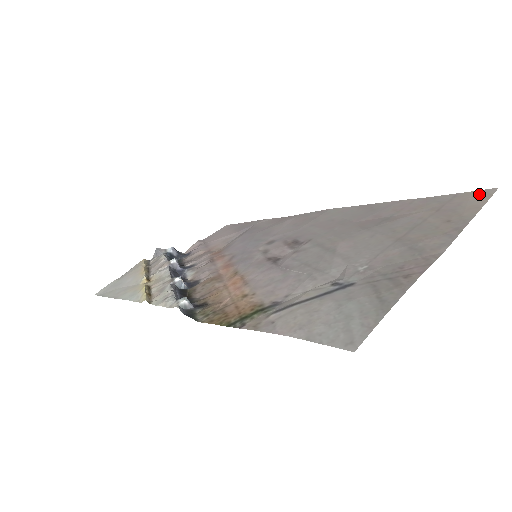
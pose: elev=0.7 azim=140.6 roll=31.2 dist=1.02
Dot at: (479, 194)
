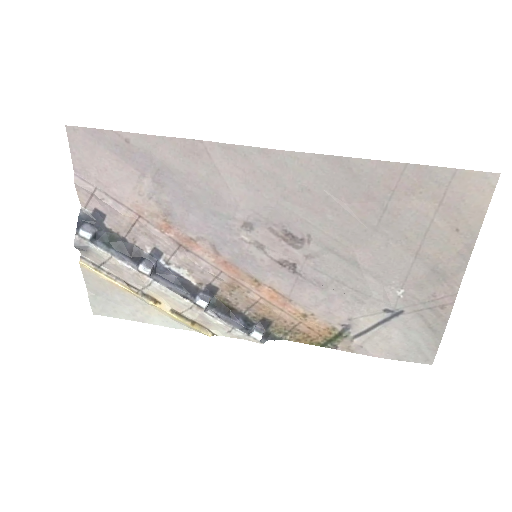
Dot at: (481, 182)
